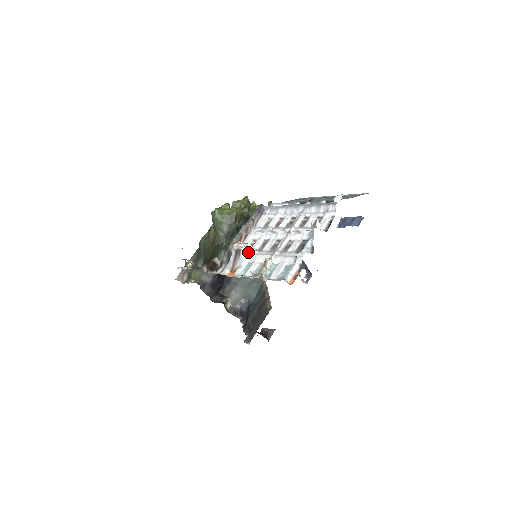
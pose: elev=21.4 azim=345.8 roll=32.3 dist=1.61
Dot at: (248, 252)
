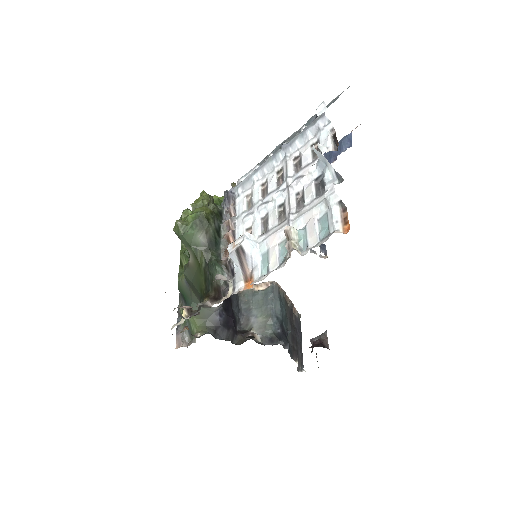
Dot at: (252, 243)
